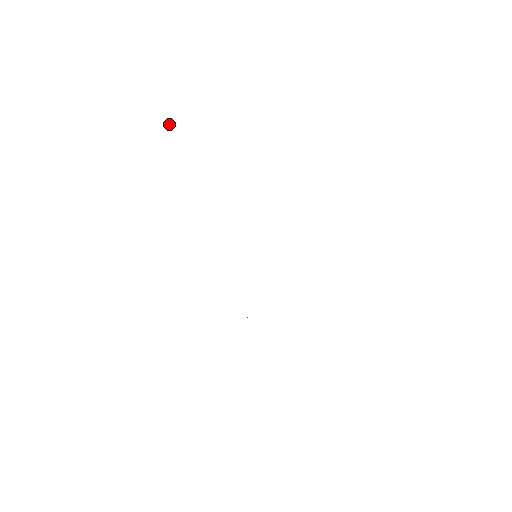
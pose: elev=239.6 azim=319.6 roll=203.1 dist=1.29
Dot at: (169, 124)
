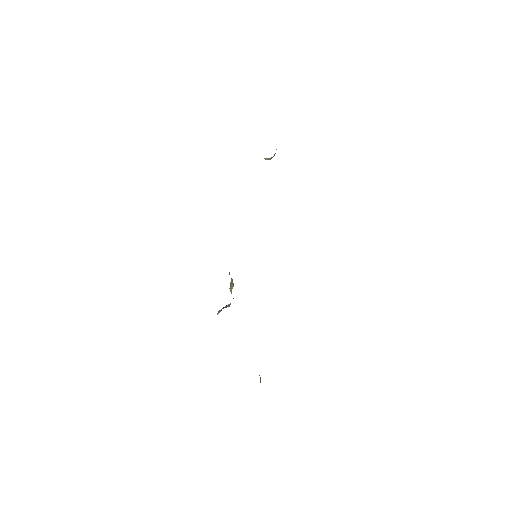
Dot at: (265, 159)
